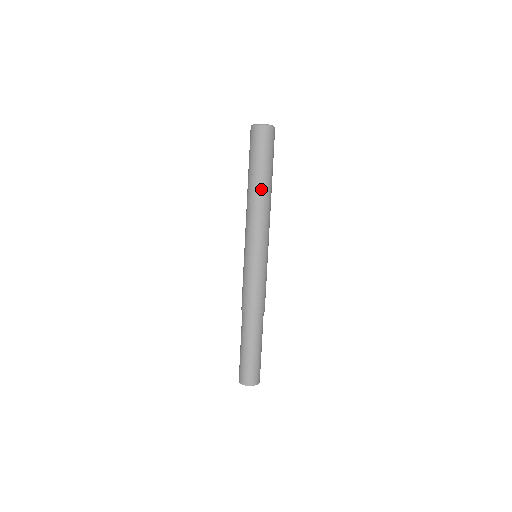
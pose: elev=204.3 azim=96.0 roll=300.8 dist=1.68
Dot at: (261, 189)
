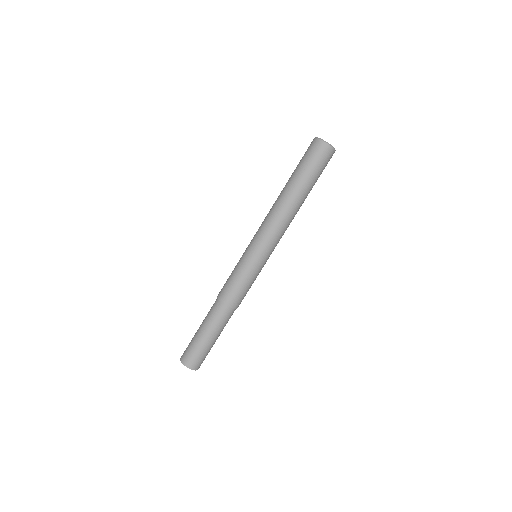
Dot at: (300, 204)
